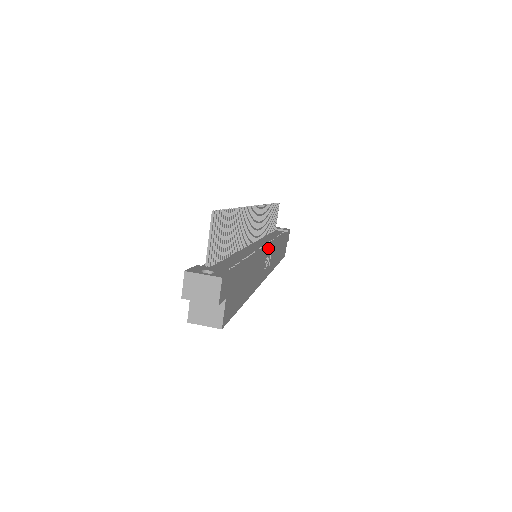
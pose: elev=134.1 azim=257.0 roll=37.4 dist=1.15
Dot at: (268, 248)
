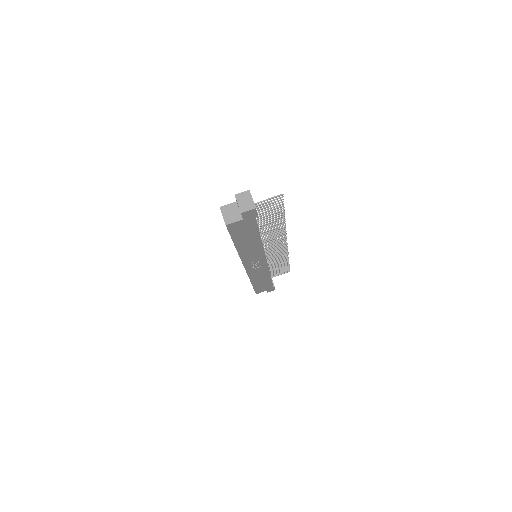
Dot at: (265, 259)
